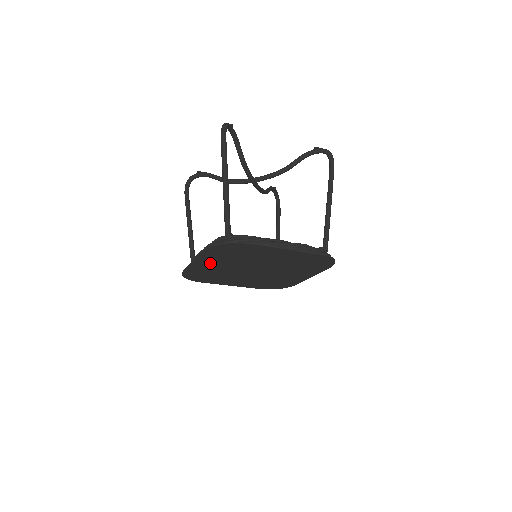
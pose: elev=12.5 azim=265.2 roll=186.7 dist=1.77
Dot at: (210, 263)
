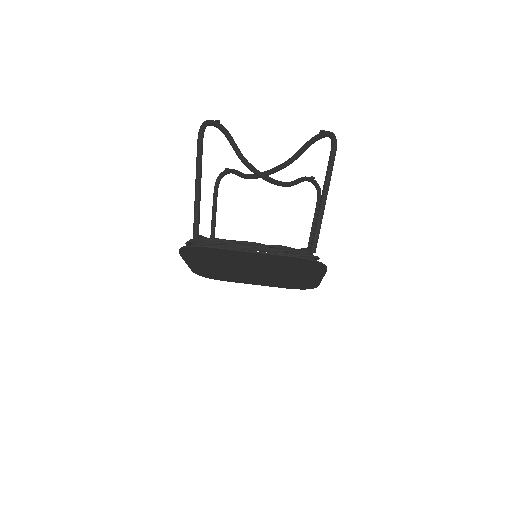
Dot at: (202, 264)
